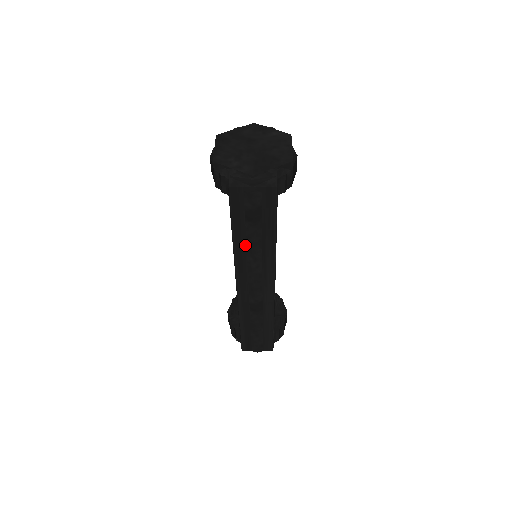
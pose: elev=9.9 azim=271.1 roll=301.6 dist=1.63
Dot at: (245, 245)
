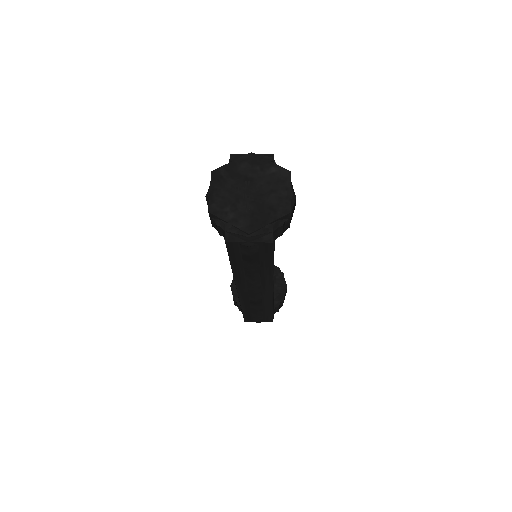
Dot at: (243, 272)
